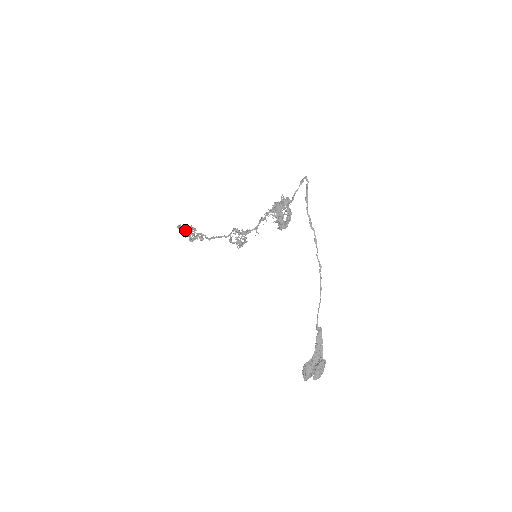
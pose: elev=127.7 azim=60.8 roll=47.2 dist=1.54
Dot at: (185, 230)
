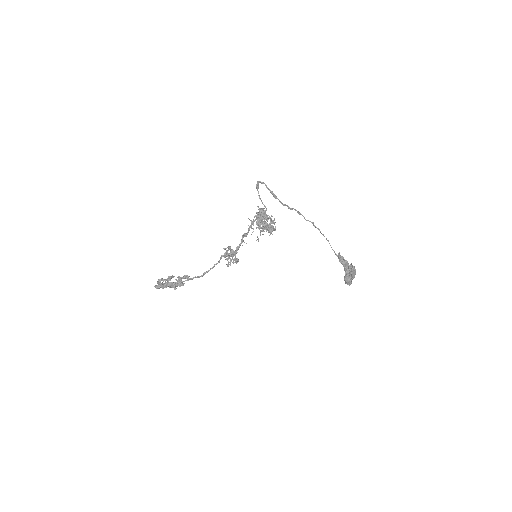
Dot at: (170, 287)
